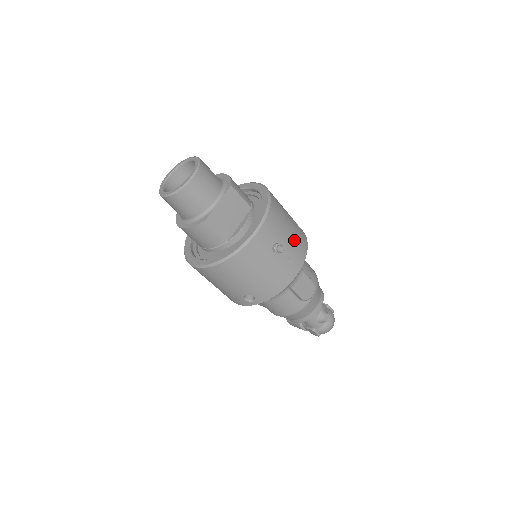
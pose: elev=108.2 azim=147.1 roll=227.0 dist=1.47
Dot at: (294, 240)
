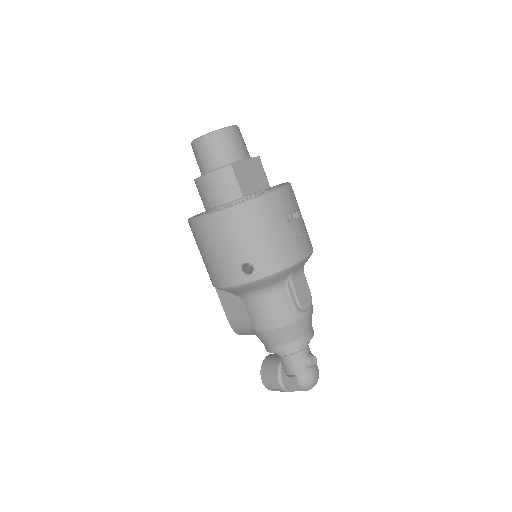
Dot at: (304, 229)
